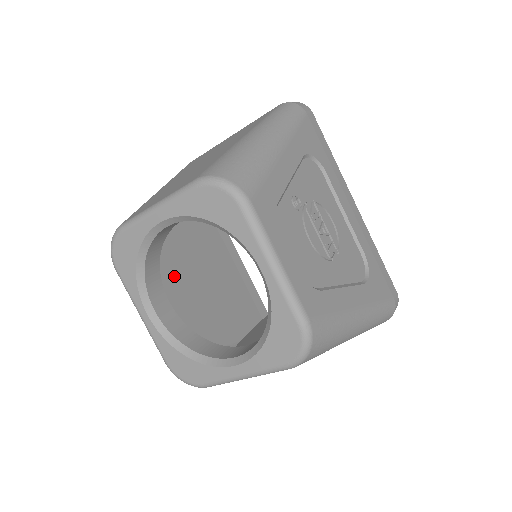
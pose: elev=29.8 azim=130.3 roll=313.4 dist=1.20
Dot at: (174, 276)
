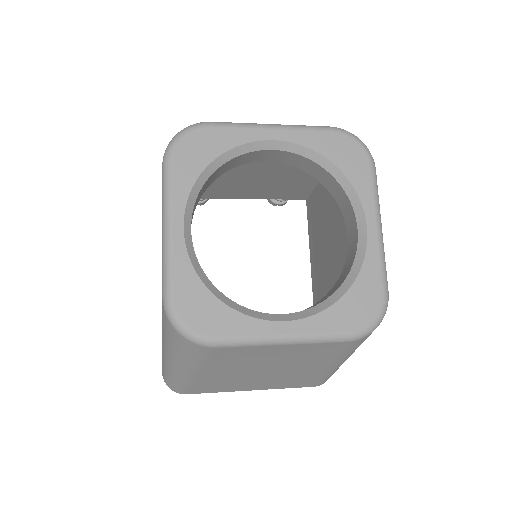
Dot at: occluded
